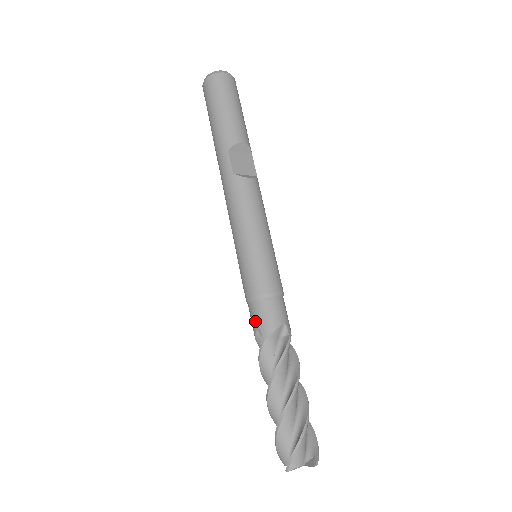
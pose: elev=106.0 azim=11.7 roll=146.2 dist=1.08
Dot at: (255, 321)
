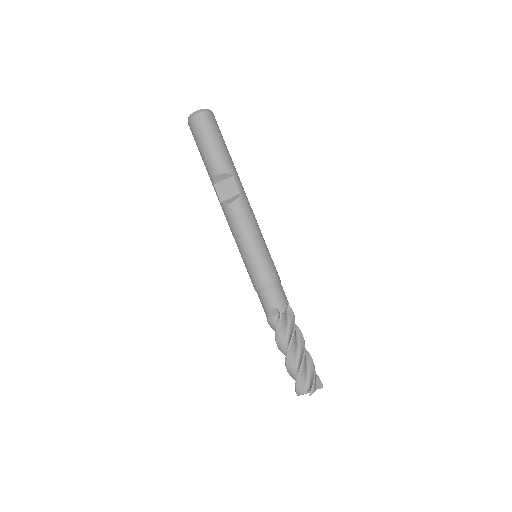
Dot at: occluded
